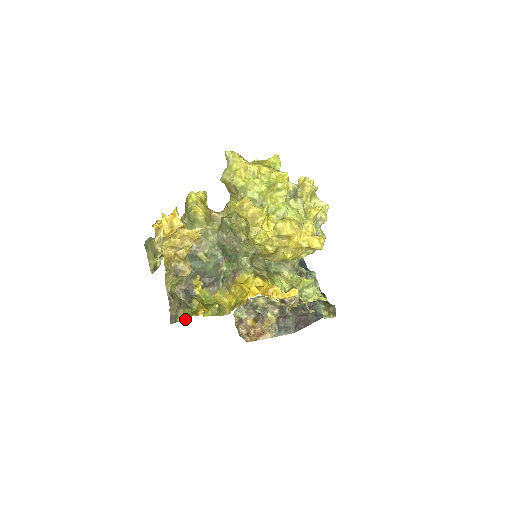
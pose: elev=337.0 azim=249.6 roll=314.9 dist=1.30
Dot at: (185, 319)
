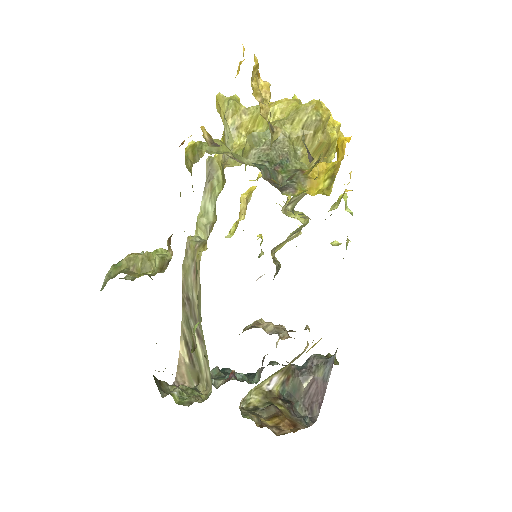
Dot at: (316, 163)
